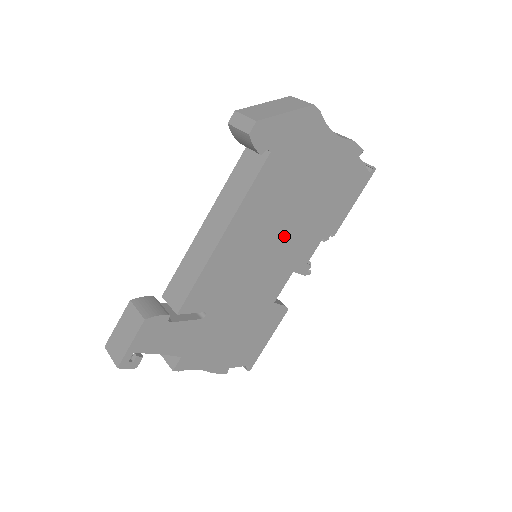
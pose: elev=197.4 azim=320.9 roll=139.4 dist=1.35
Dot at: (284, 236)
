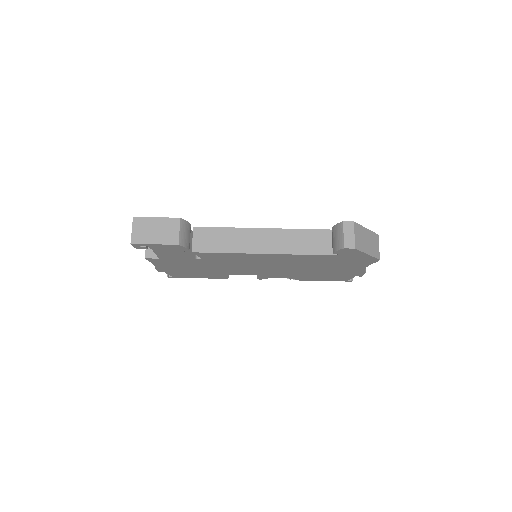
Dot at: (281, 268)
